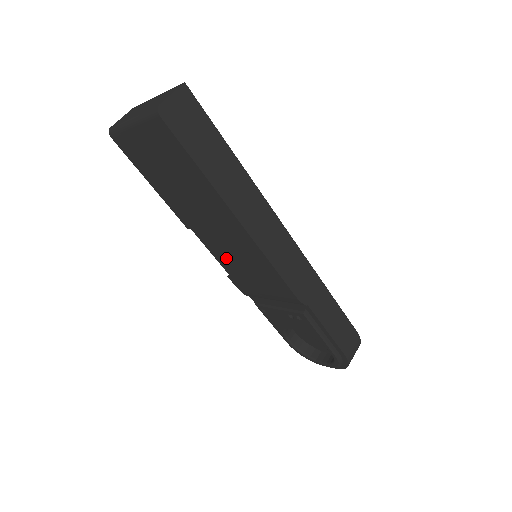
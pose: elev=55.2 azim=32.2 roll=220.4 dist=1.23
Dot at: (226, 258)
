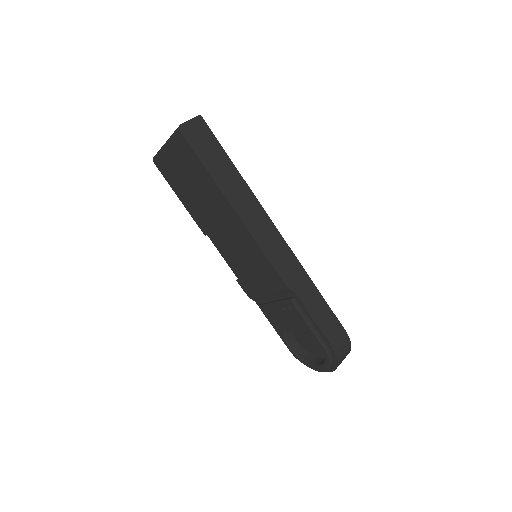
Dot at: (232, 257)
